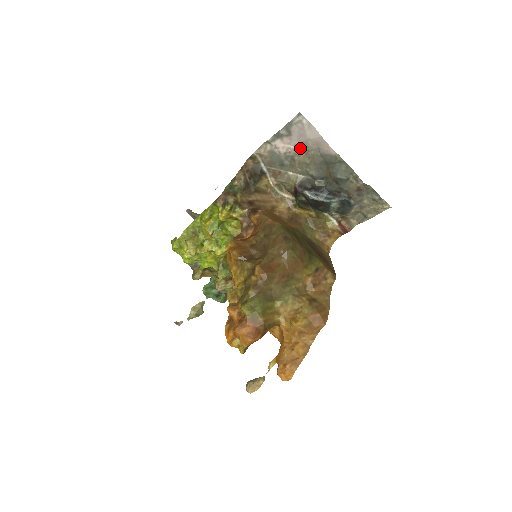
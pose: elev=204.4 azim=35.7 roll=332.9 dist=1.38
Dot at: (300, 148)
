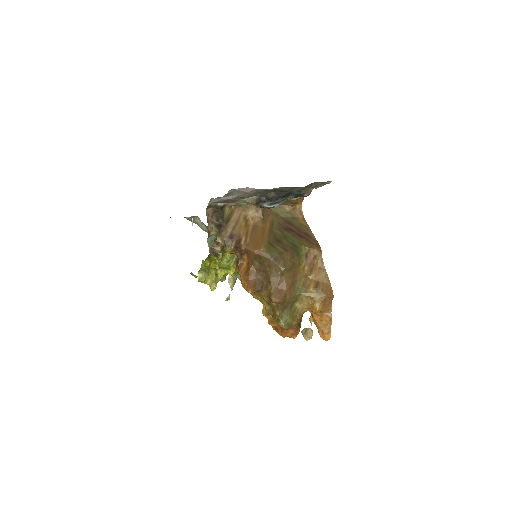
Dot at: (243, 194)
